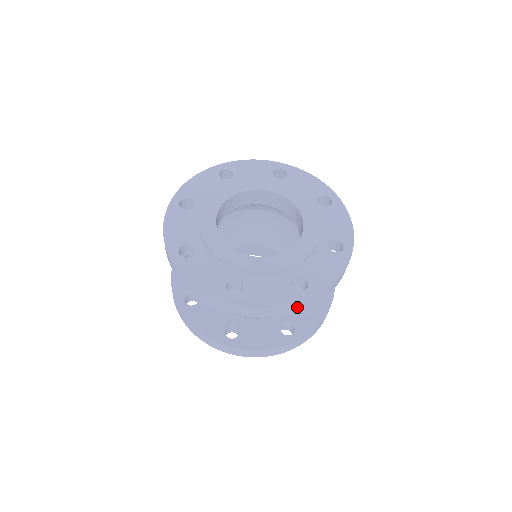
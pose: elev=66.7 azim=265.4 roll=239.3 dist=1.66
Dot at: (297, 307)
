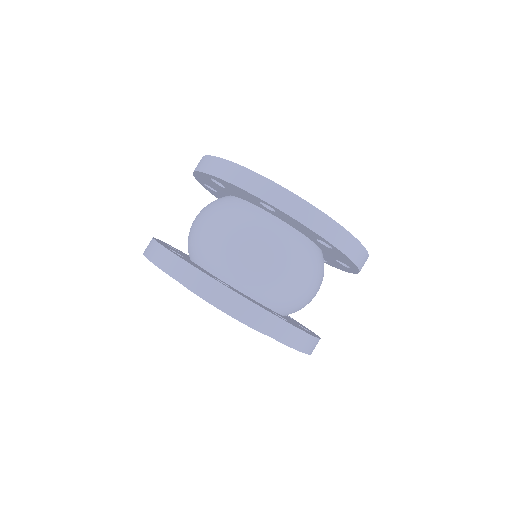
Dot at: (335, 232)
